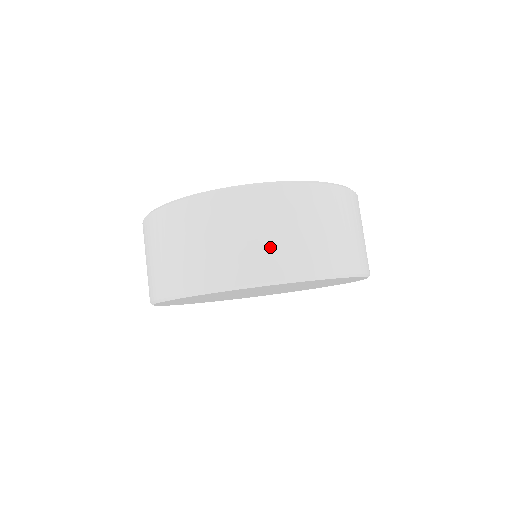
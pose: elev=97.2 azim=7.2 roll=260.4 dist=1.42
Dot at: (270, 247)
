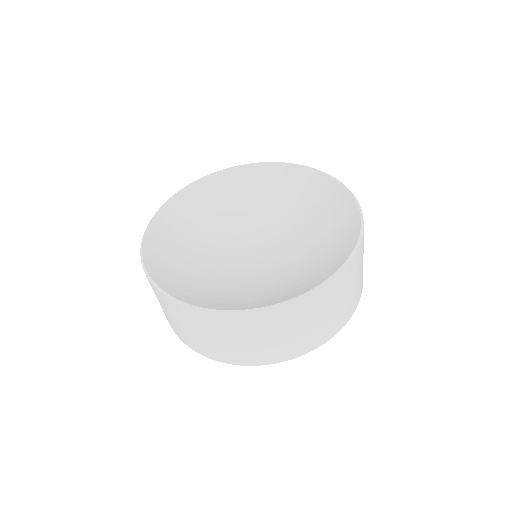
Dot at: (290, 342)
